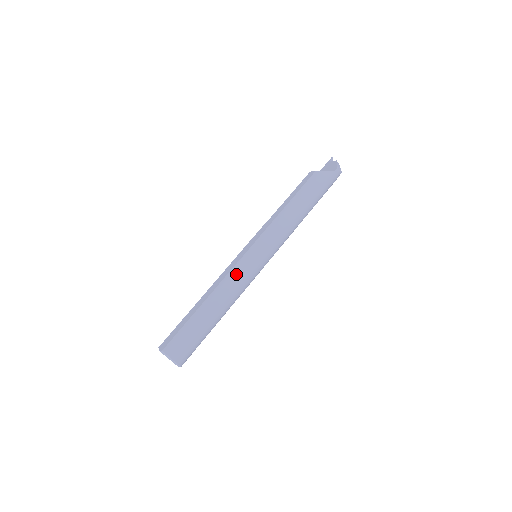
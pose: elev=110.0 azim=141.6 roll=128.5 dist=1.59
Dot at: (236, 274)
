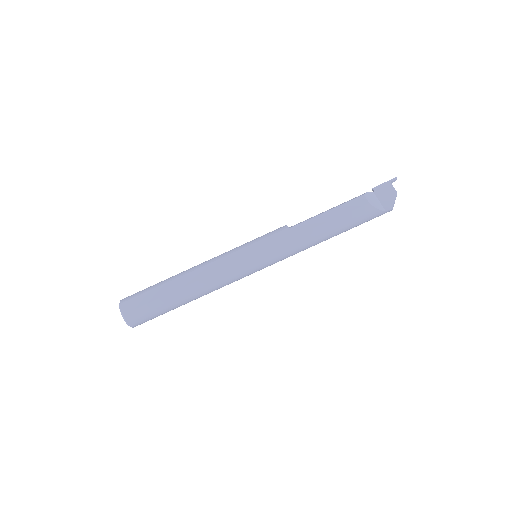
Dot at: (227, 276)
